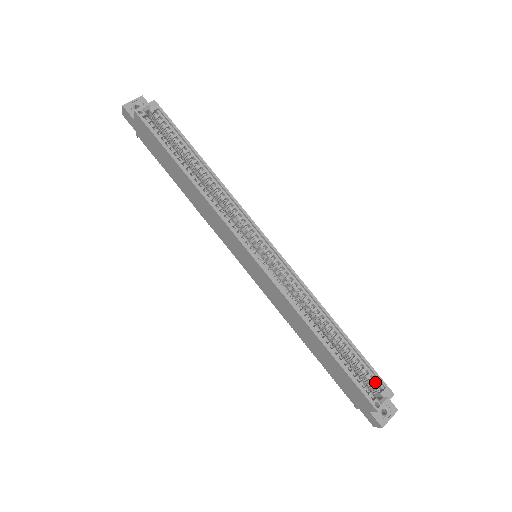
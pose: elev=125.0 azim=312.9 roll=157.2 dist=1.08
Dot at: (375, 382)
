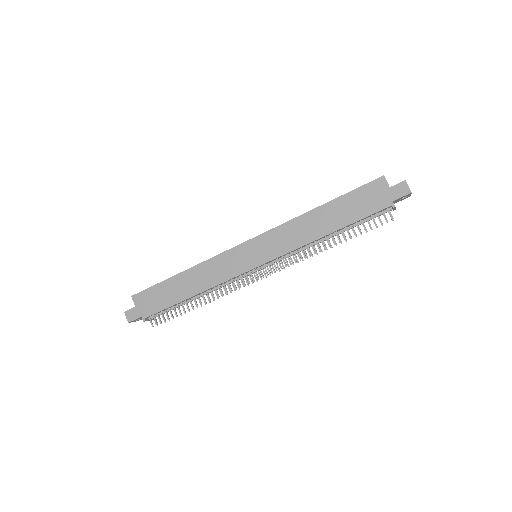
Dot at: occluded
